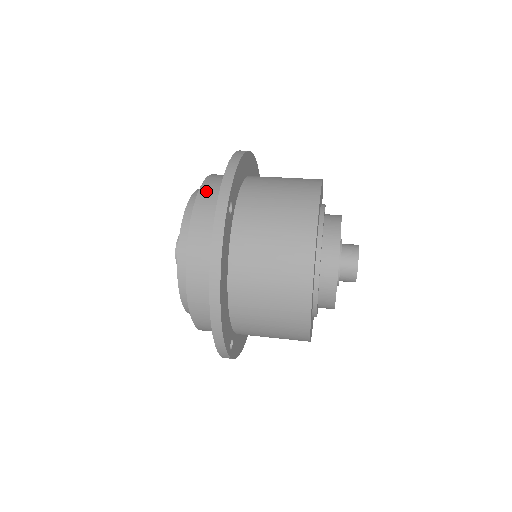
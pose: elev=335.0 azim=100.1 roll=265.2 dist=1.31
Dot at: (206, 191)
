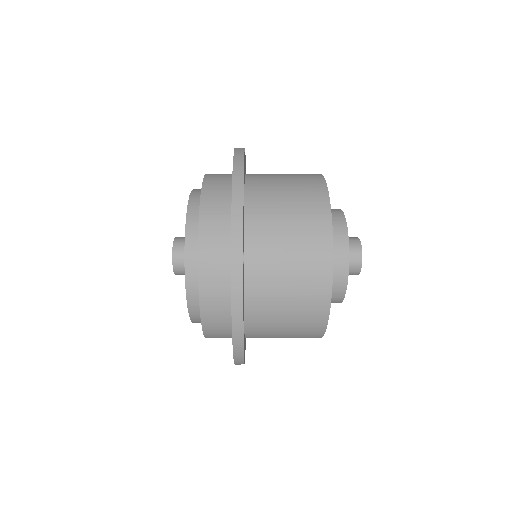
Dot at: (207, 225)
